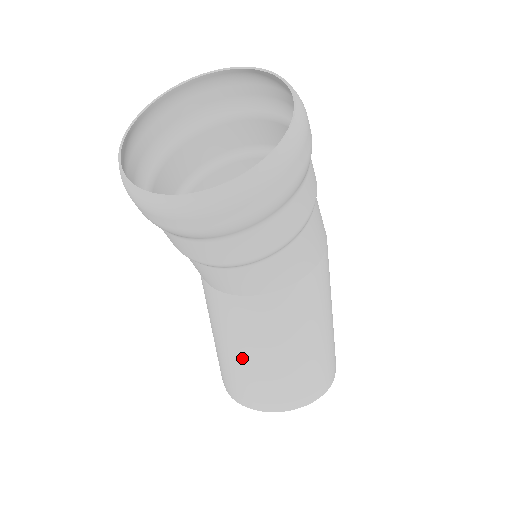
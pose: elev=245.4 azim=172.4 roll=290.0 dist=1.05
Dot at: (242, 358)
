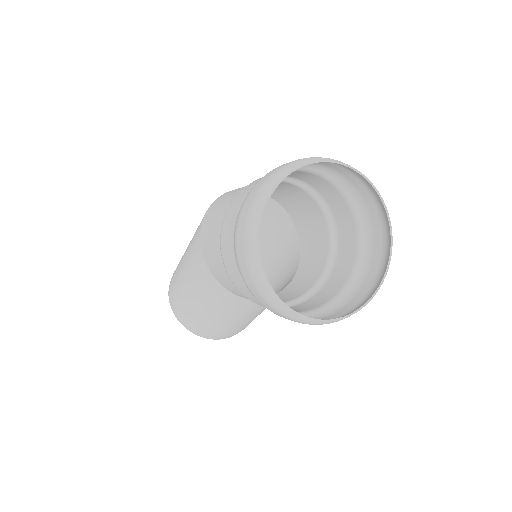
Dot at: (229, 322)
